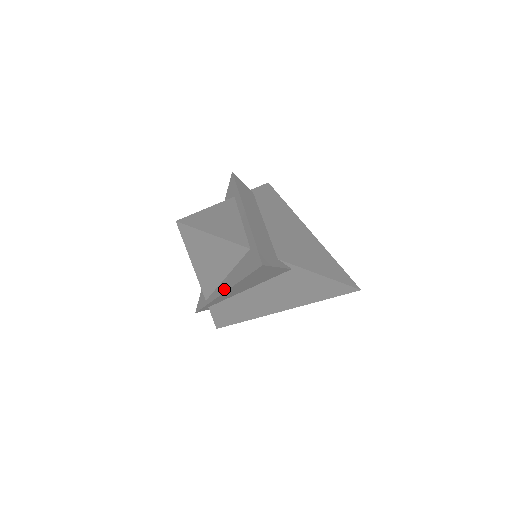
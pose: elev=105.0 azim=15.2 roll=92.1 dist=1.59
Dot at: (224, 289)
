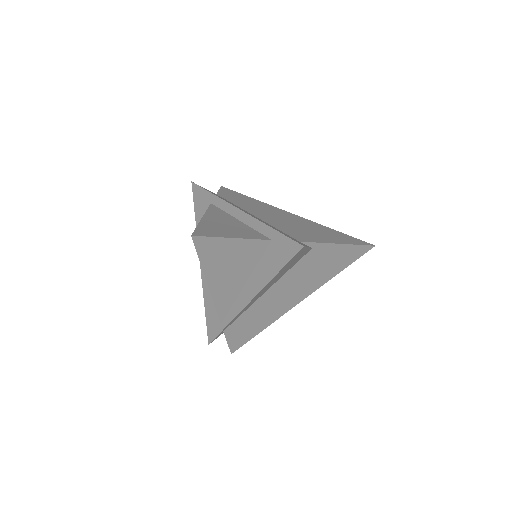
Dot at: (249, 298)
